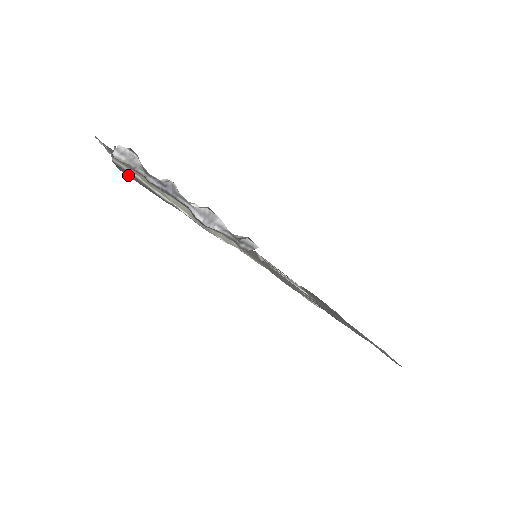
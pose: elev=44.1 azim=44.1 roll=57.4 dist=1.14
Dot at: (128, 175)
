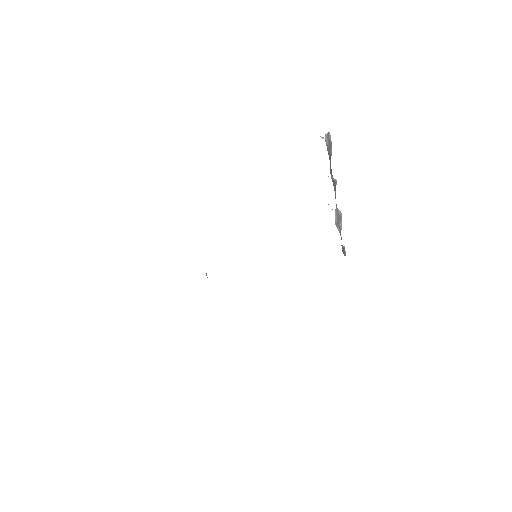
Dot at: occluded
